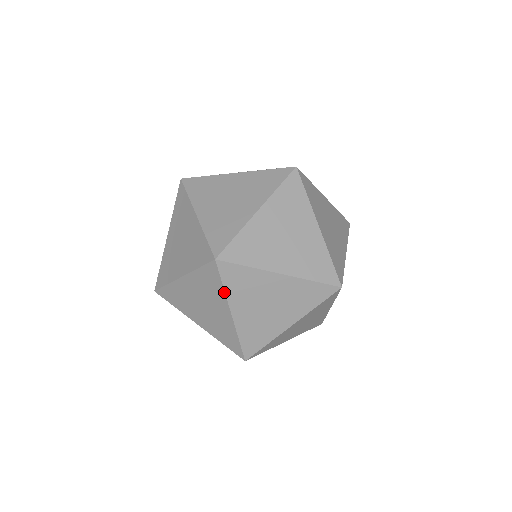
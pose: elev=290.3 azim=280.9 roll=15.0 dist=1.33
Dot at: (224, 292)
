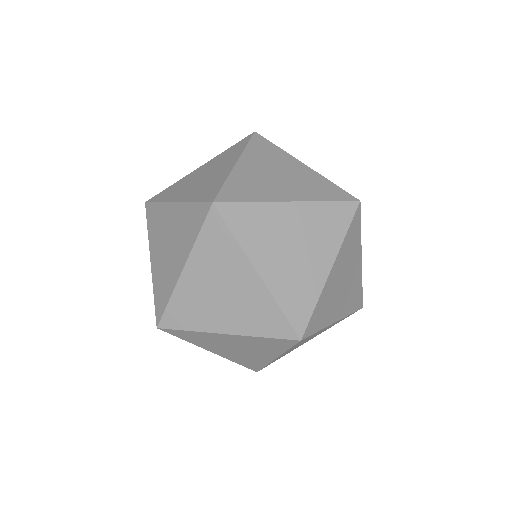
Dot at: occluded
